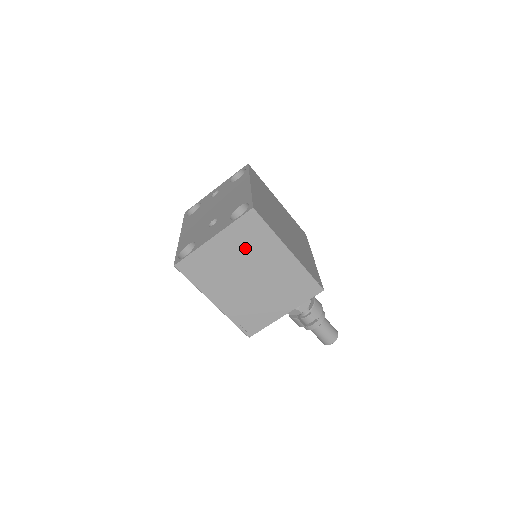
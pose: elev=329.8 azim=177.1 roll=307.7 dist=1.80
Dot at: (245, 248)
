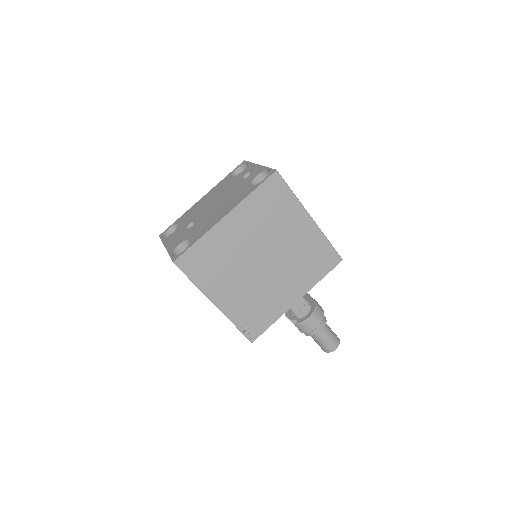
Dot at: occluded
